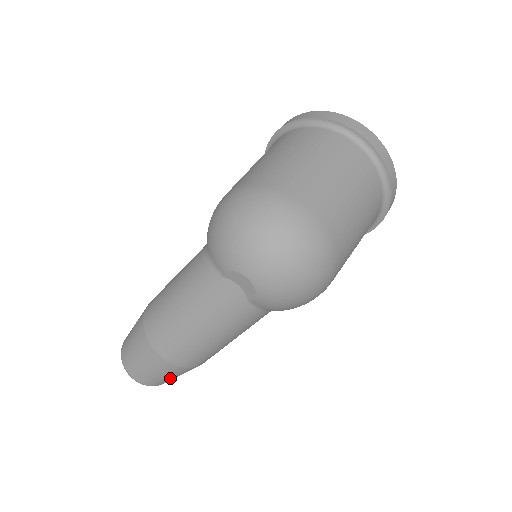
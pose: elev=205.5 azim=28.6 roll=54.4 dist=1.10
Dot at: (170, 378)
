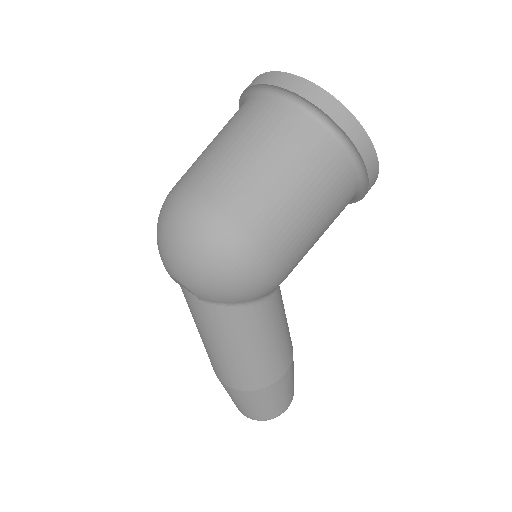
Dot at: (260, 407)
